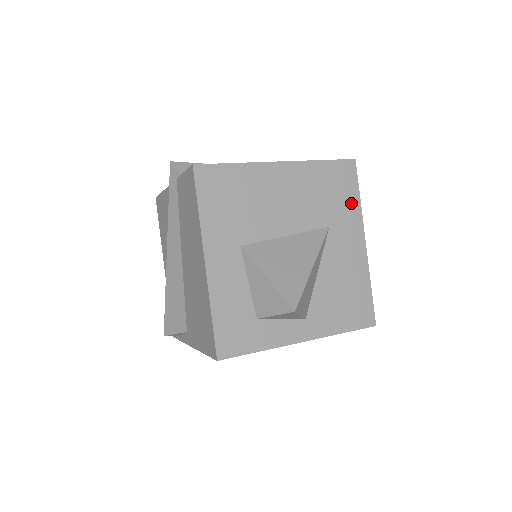
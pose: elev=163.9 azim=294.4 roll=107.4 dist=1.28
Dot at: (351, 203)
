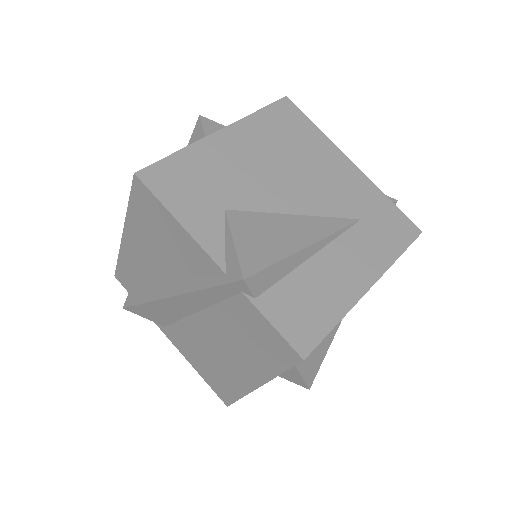
Dot at: occluded
